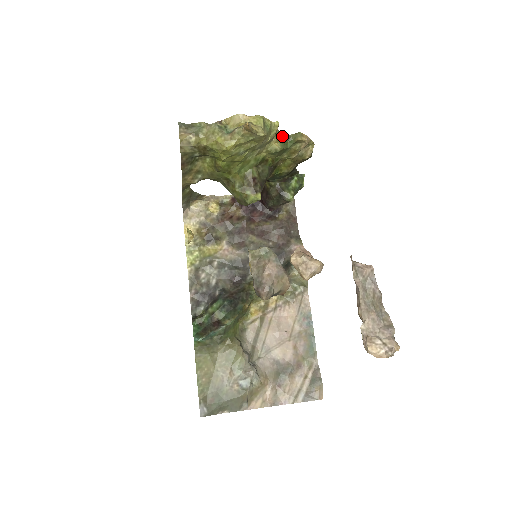
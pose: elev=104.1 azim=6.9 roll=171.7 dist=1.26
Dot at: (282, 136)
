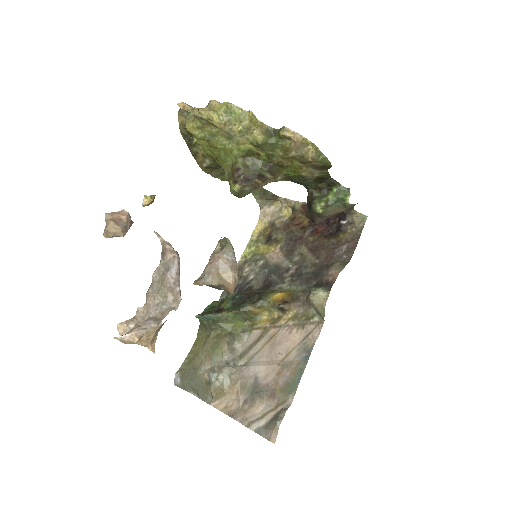
Dot at: (268, 129)
